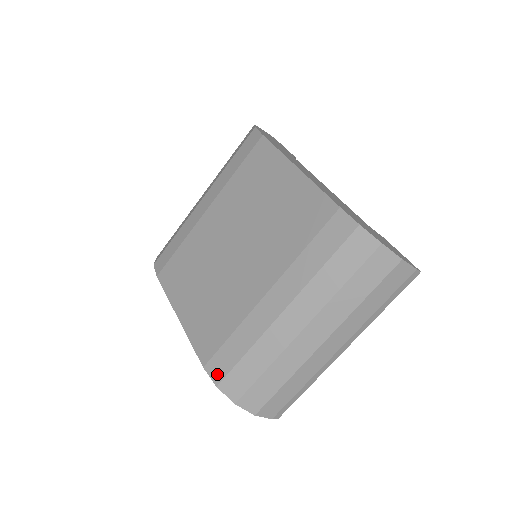
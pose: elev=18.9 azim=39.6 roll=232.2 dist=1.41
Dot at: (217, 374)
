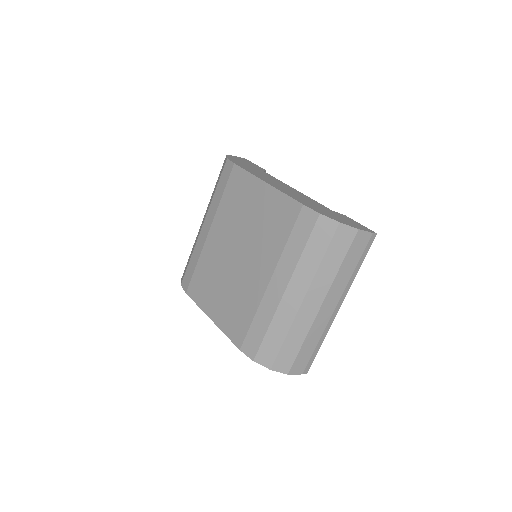
Dot at: (251, 352)
